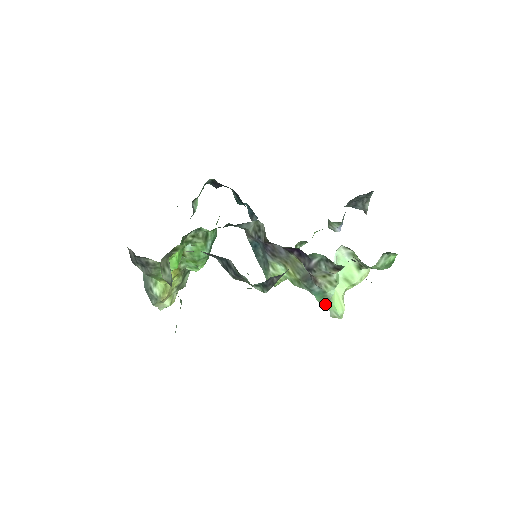
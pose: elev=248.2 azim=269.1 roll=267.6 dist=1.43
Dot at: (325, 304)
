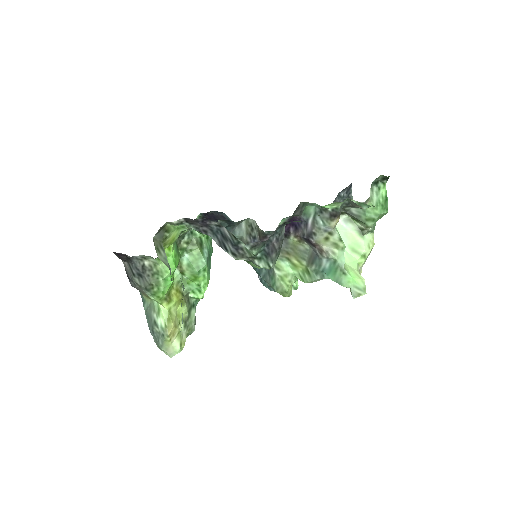
Dot at: (341, 279)
